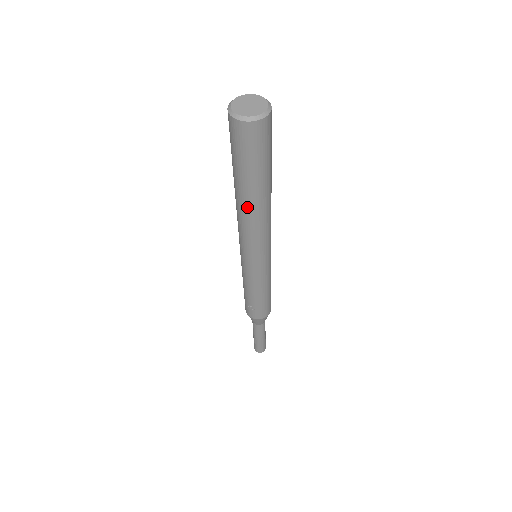
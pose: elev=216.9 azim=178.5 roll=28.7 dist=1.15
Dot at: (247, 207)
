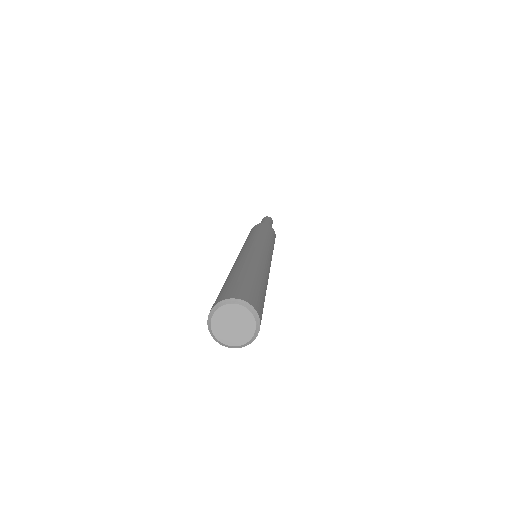
Dot at: occluded
